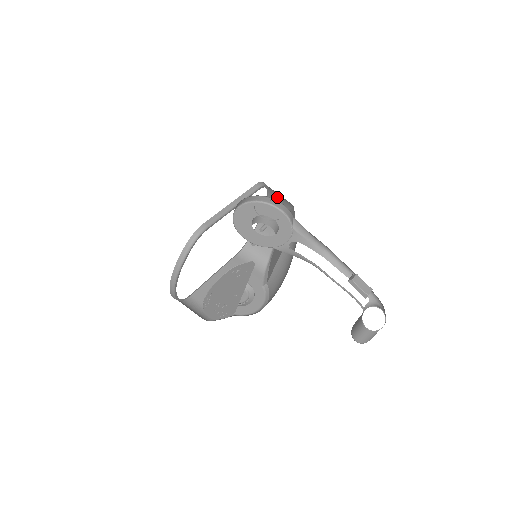
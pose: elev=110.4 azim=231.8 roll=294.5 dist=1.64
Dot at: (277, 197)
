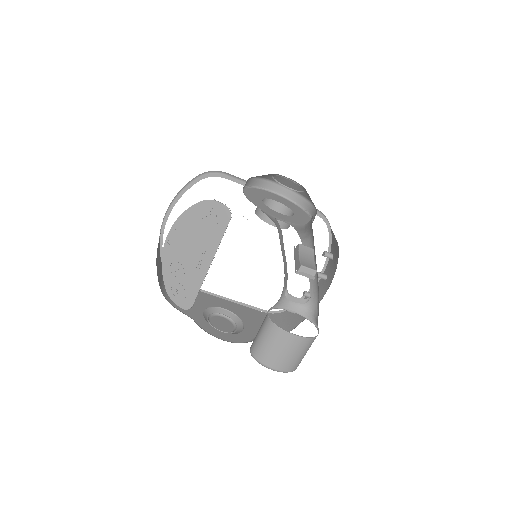
Dot at: (334, 246)
